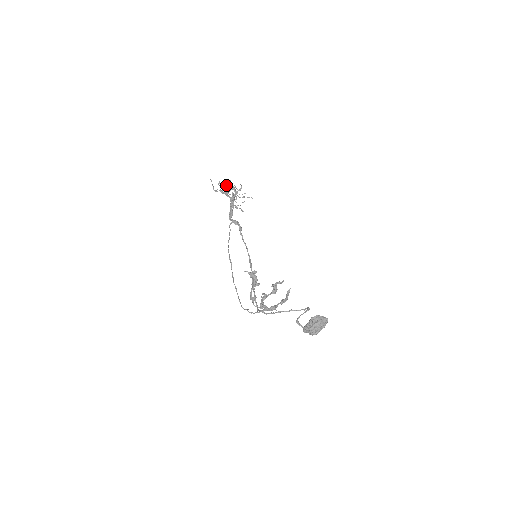
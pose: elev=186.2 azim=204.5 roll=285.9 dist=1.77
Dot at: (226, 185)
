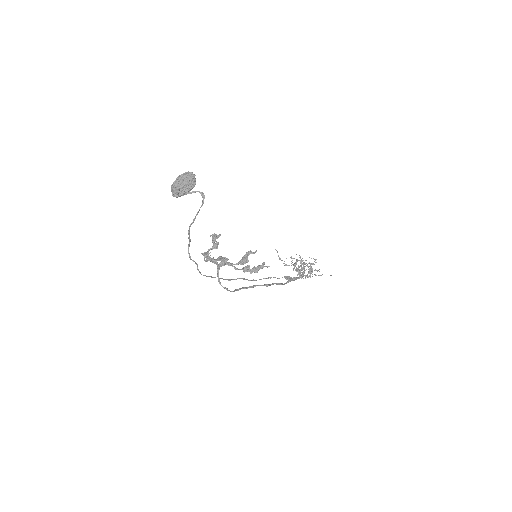
Dot at: occluded
